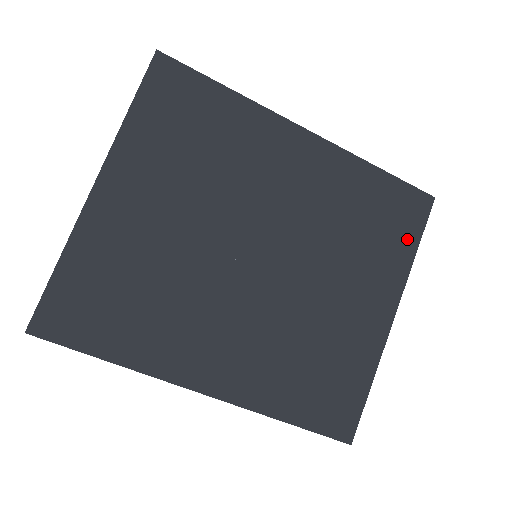
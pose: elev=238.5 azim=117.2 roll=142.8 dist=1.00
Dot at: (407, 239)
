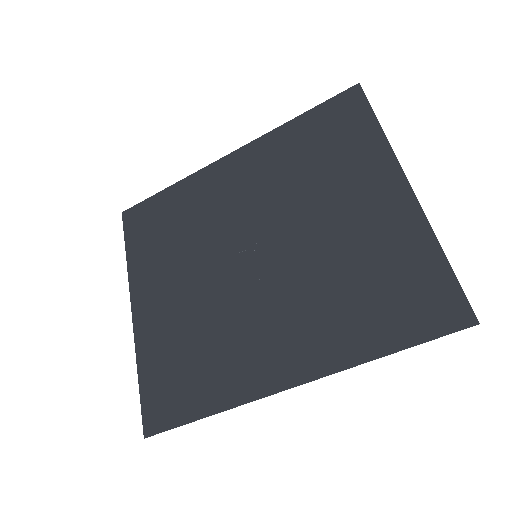
Dot at: (363, 128)
